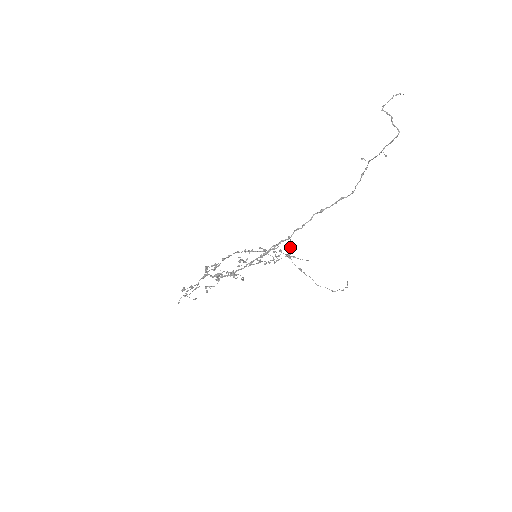
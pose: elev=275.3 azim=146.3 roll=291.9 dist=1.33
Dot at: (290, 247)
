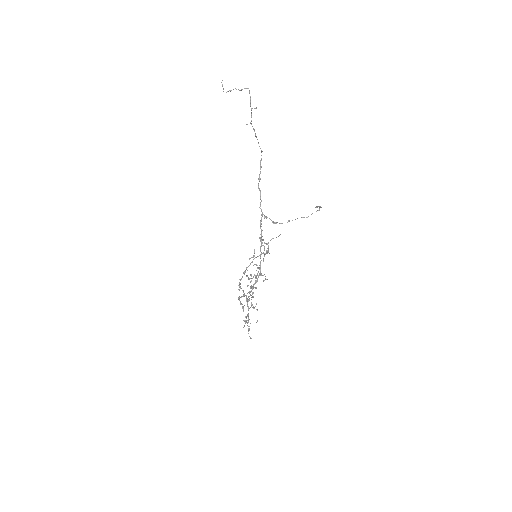
Dot at: (269, 218)
